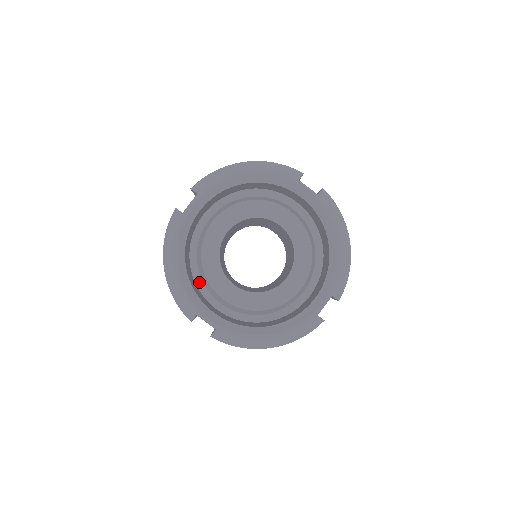
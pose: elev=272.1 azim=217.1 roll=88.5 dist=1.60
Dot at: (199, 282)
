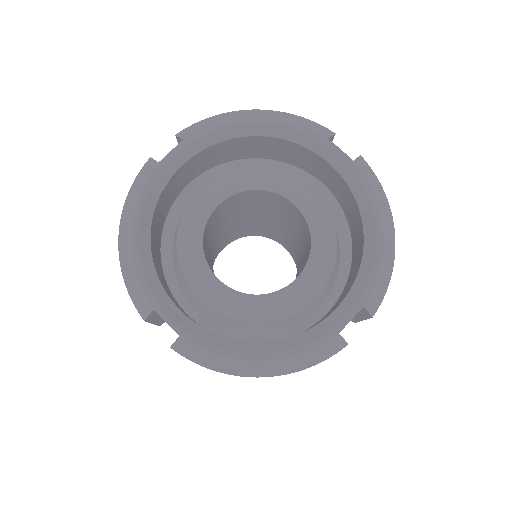
Dot at: (170, 277)
